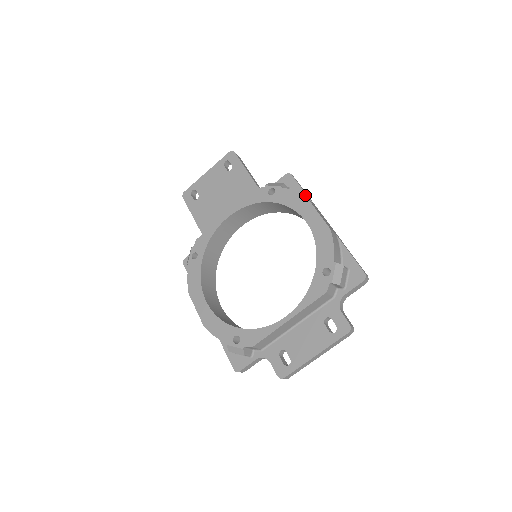
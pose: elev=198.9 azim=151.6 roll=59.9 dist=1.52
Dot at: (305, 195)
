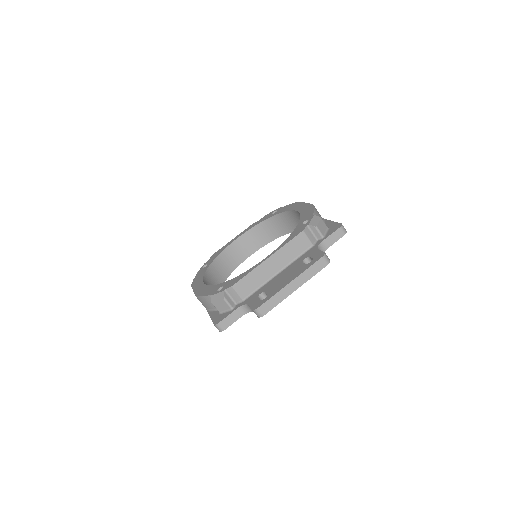
Dot at: occluded
